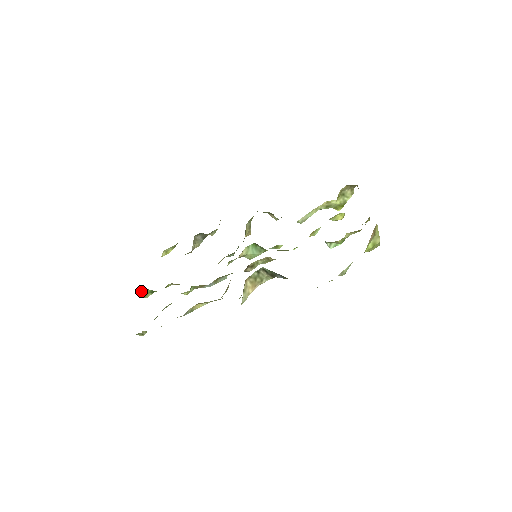
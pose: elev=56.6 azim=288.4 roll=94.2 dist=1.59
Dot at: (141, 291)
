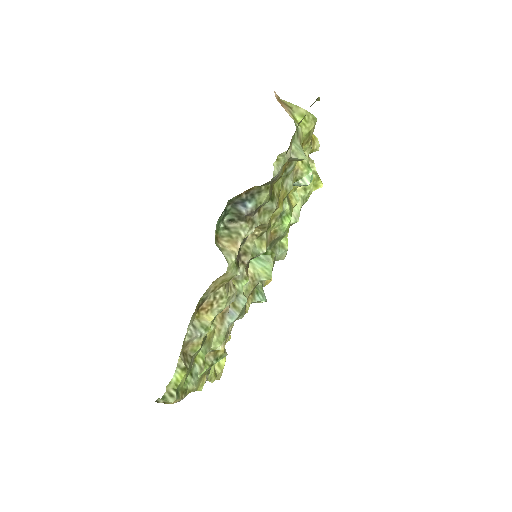
Dot at: occluded
